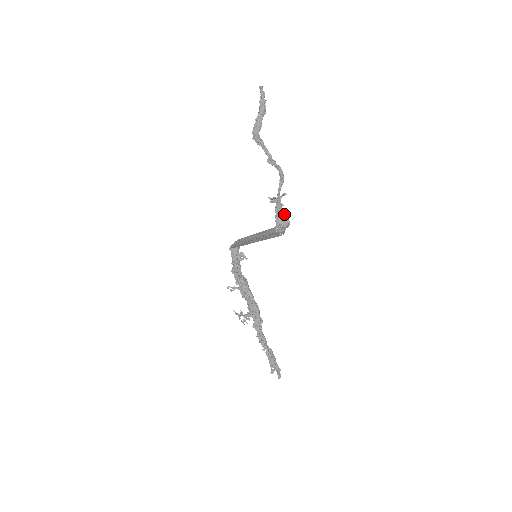
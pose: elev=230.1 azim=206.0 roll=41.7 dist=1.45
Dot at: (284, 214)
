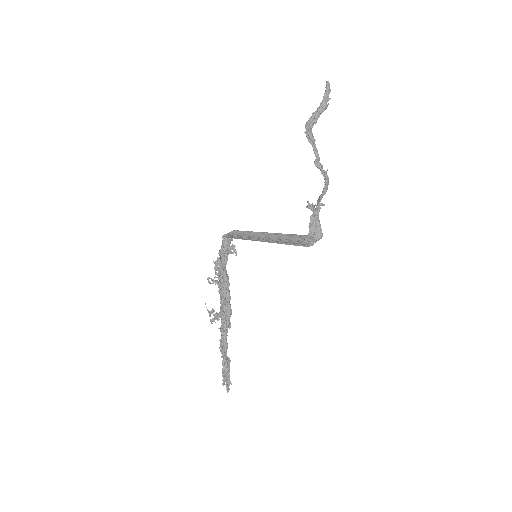
Dot at: (320, 226)
